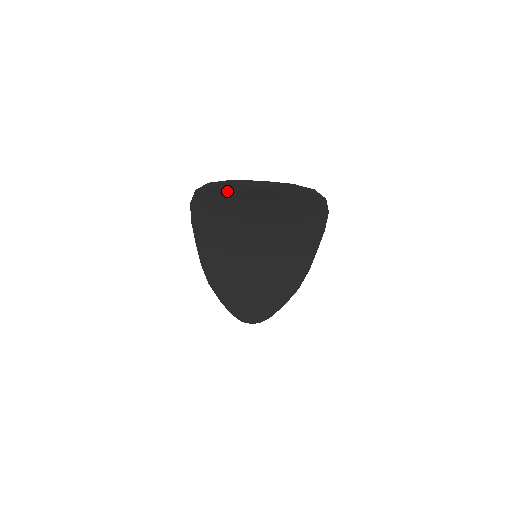
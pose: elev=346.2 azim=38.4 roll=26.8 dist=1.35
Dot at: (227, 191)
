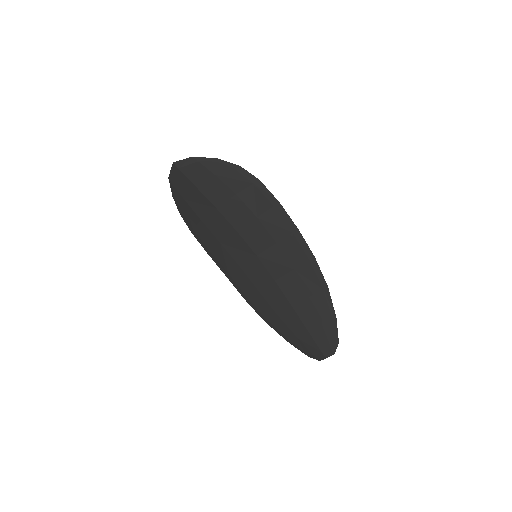
Dot at: (178, 192)
